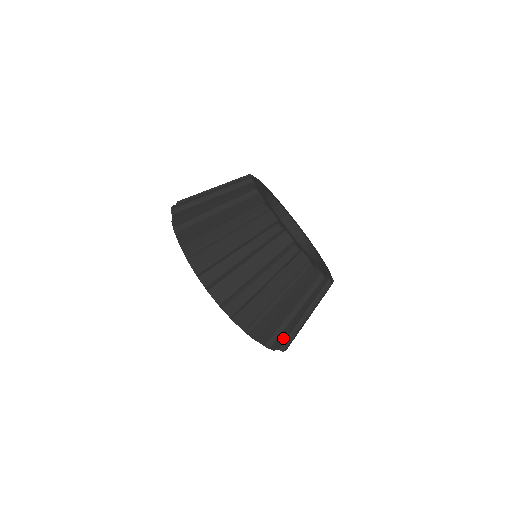
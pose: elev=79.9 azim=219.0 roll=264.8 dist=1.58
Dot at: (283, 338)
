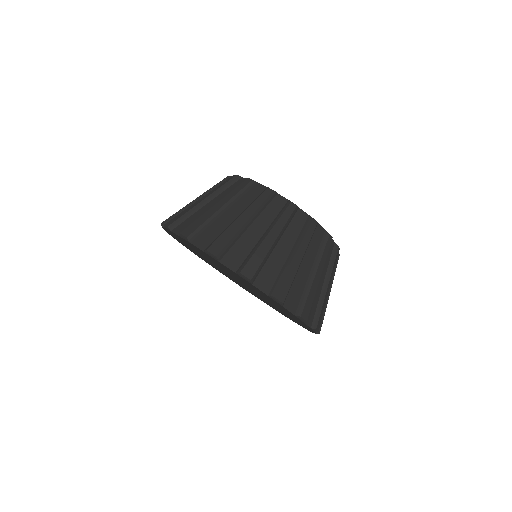
Dot at: (311, 305)
